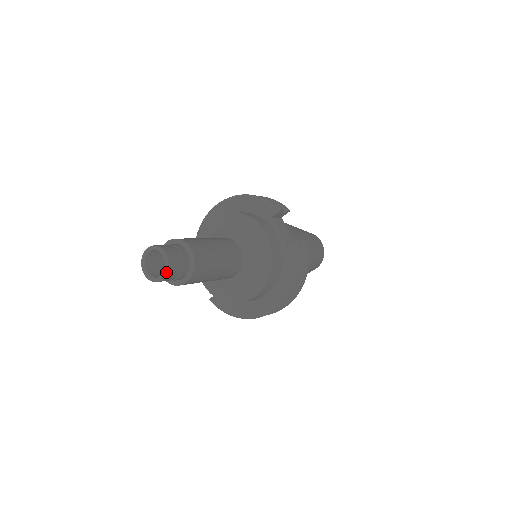
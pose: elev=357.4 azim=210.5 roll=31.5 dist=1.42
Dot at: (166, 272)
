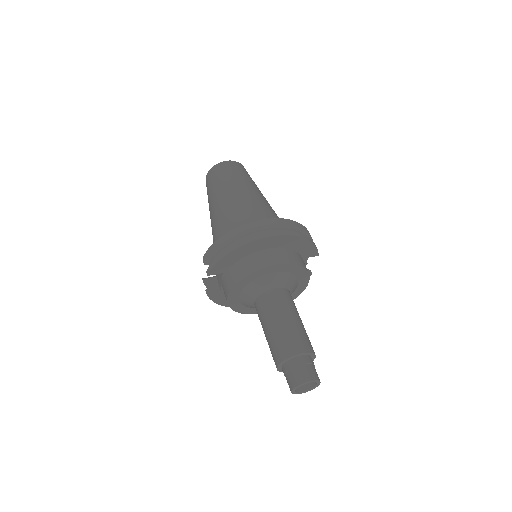
Dot at: (310, 390)
